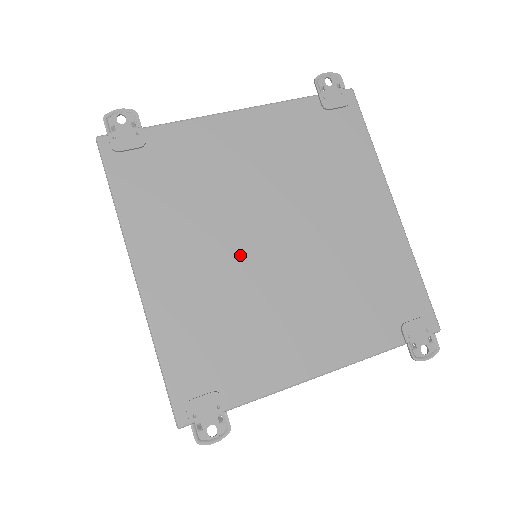
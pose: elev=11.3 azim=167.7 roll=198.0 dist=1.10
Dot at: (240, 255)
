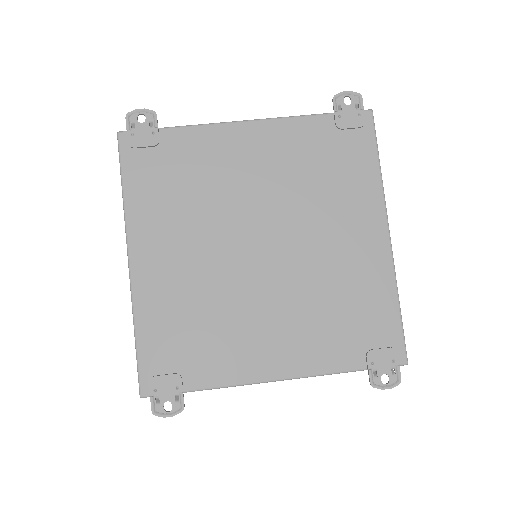
Dot at: (224, 258)
